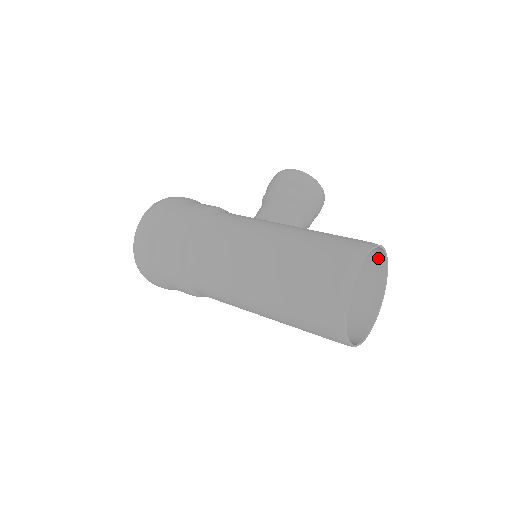
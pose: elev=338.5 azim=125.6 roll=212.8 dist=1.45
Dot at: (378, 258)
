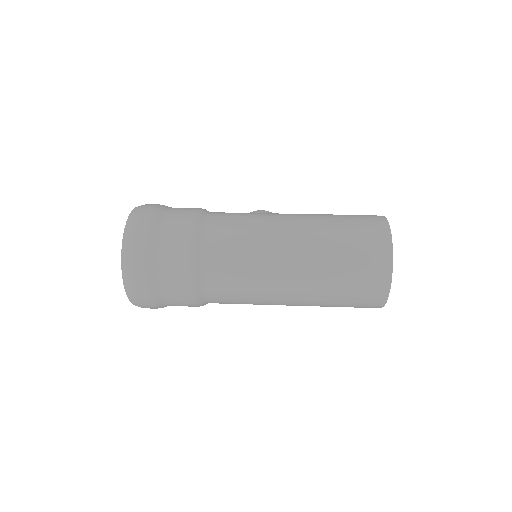
Dot at: occluded
